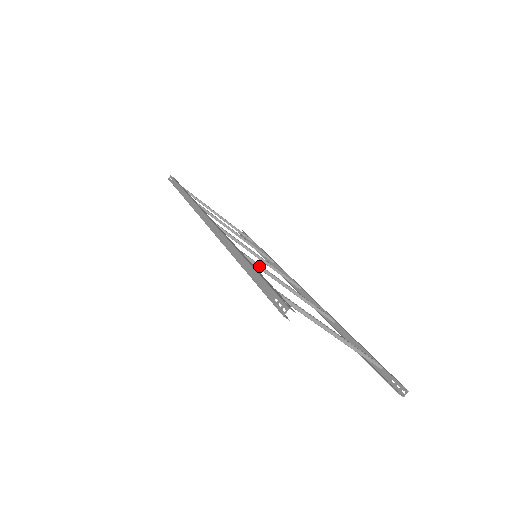
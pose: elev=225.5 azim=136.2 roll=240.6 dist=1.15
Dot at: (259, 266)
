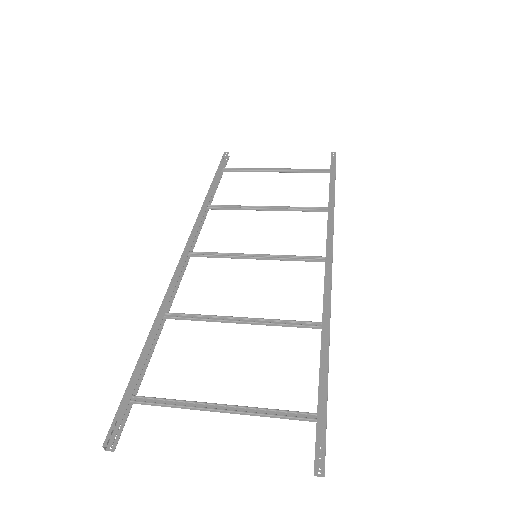
Dot at: (193, 319)
